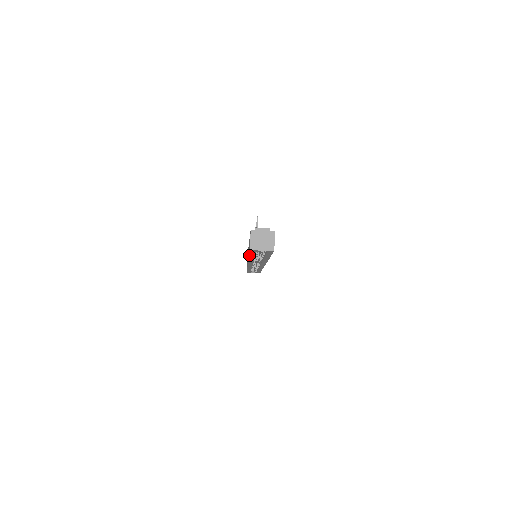
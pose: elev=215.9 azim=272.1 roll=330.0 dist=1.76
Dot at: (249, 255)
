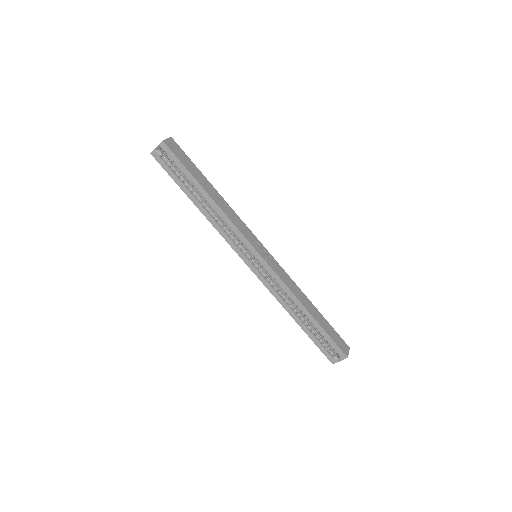
Dot at: occluded
